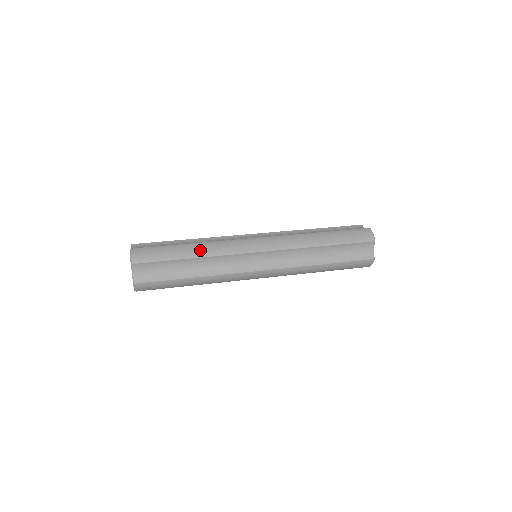
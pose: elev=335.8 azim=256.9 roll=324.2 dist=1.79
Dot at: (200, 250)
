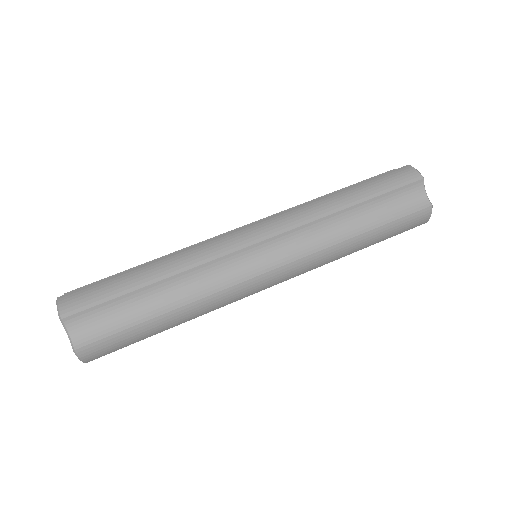
Dot at: (164, 267)
